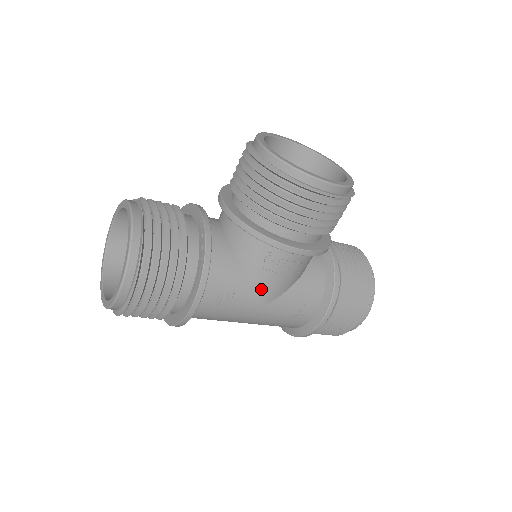
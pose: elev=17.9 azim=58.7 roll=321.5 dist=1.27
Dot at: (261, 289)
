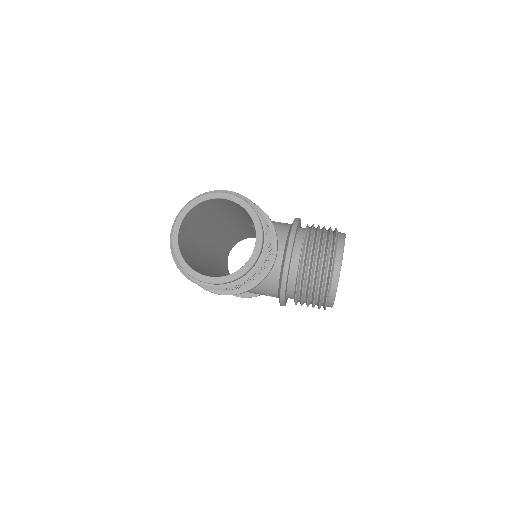
Dot at: occluded
